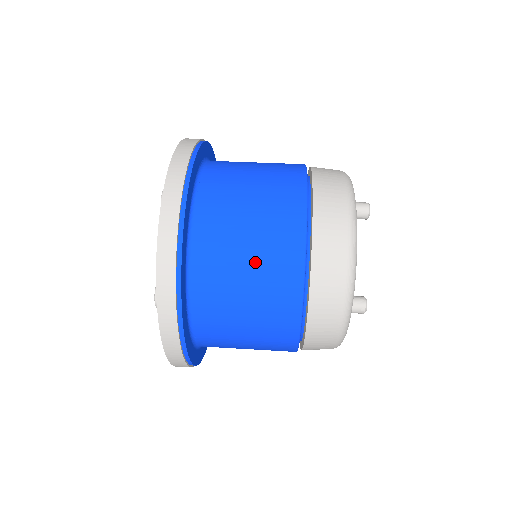
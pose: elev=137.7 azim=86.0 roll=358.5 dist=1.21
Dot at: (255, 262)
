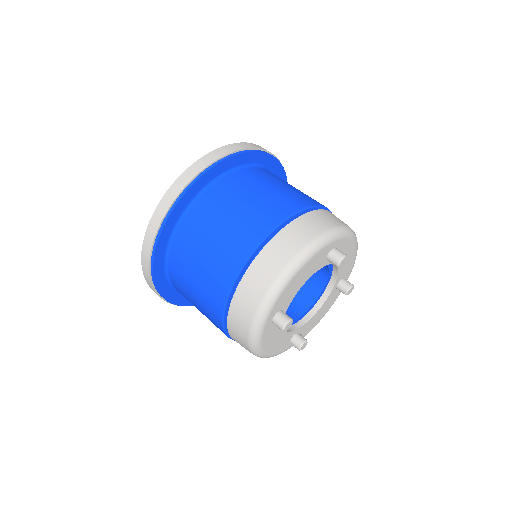
Dot at: (226, 229)
